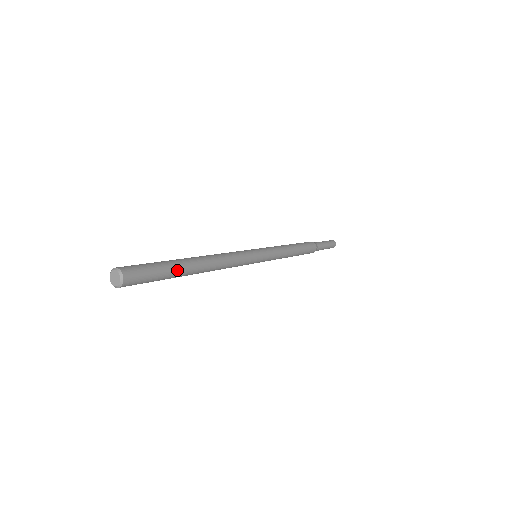
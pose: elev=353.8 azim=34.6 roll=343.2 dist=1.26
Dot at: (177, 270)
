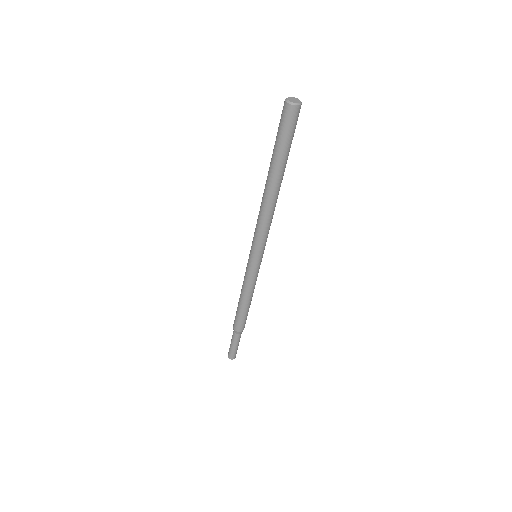
Dot at: occluded
